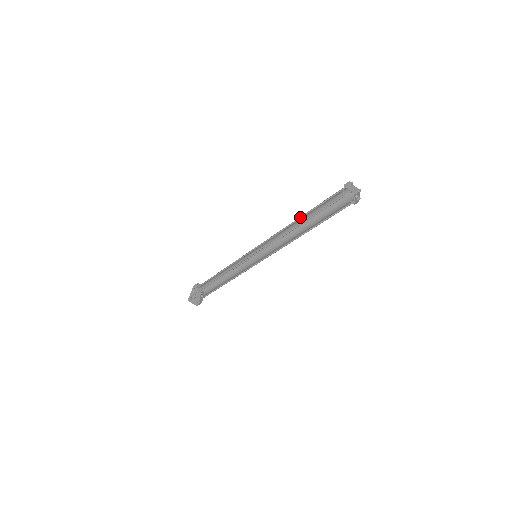
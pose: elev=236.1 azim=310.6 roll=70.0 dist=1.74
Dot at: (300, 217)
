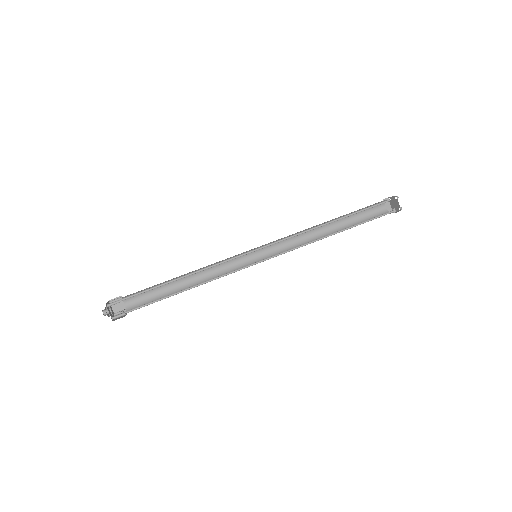
Dot at: (328, 221)
